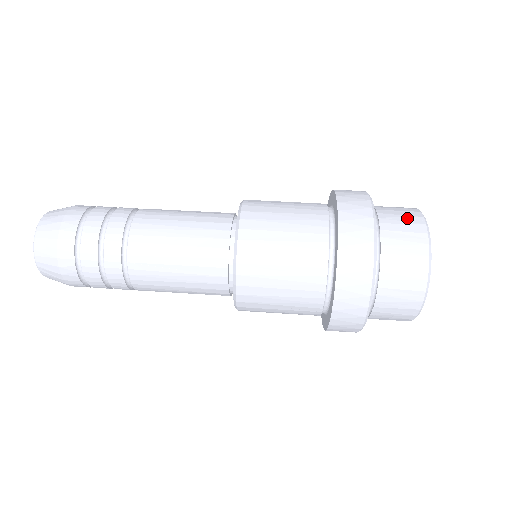
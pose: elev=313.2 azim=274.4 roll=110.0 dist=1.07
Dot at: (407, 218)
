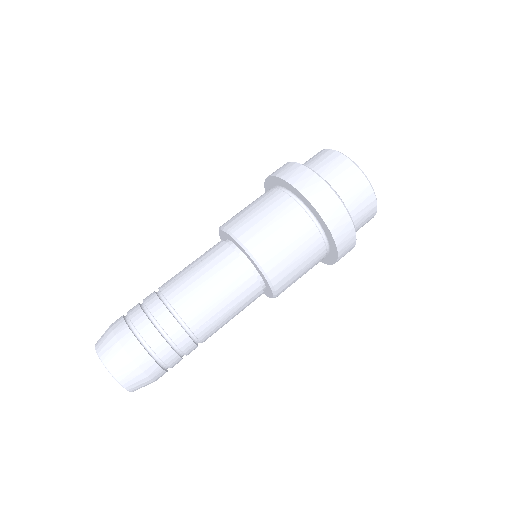
Dot at: (334, 162)
